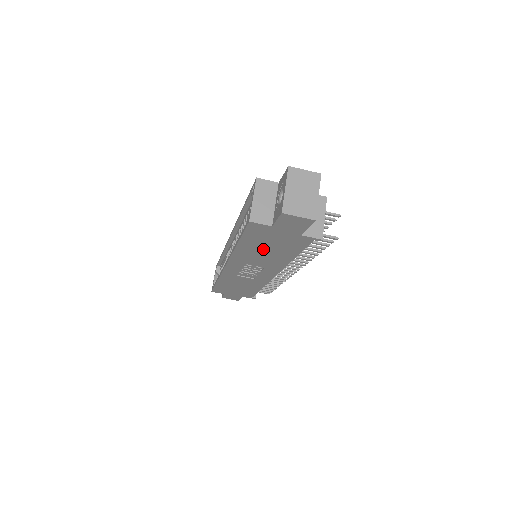
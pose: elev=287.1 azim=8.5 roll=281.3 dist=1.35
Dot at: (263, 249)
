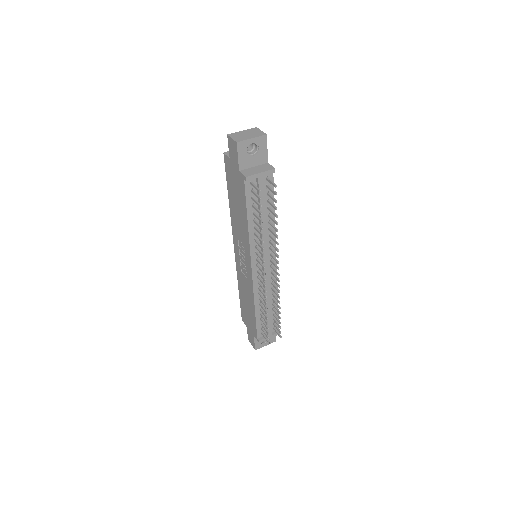
Dot at: (236, 204)
